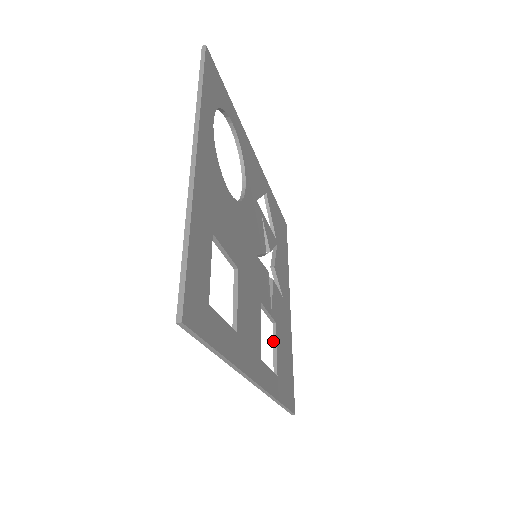
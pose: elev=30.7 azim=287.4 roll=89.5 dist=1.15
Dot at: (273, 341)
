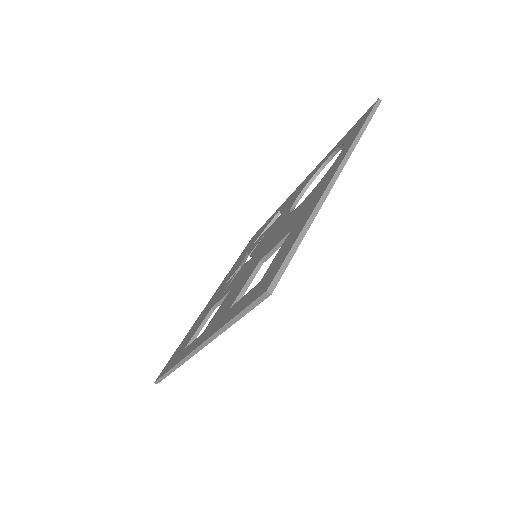
Dot at: (203, 322)
